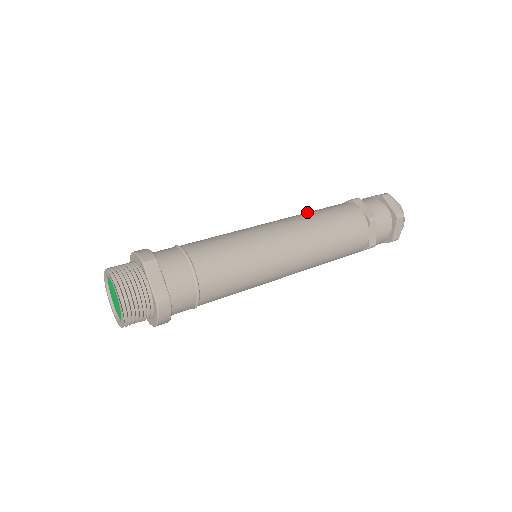
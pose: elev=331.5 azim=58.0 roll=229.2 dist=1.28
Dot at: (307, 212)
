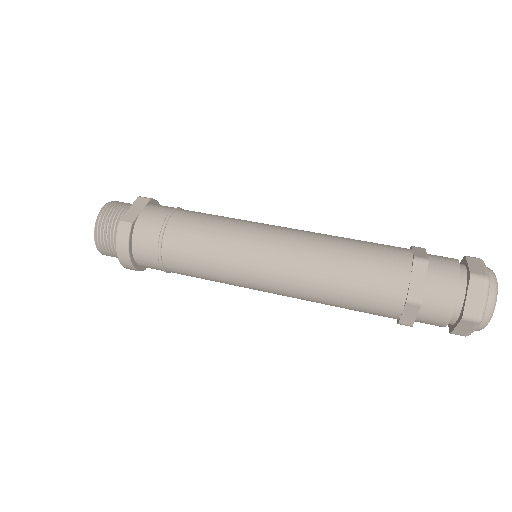
Dot at: occluded
